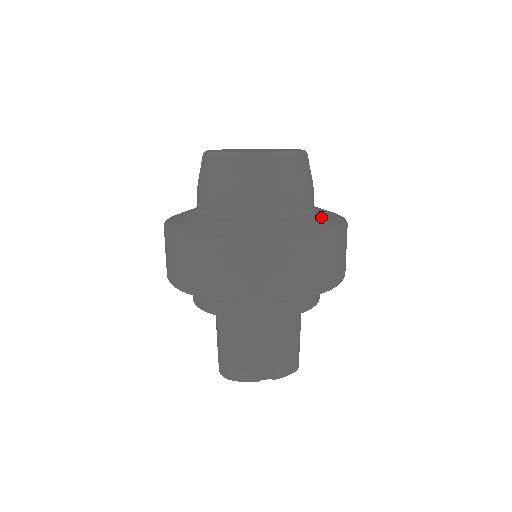
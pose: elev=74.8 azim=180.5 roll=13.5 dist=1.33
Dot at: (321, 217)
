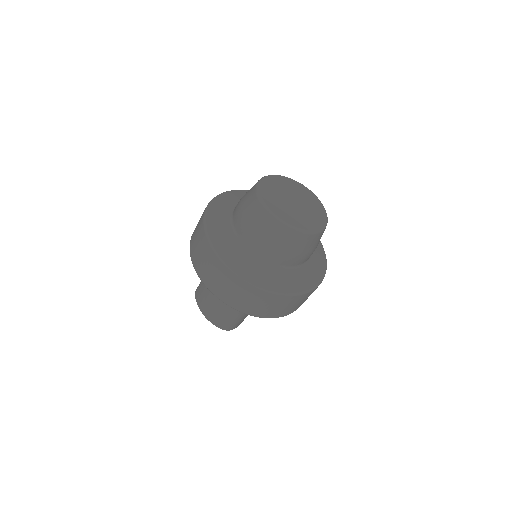
Dot at: occluded
